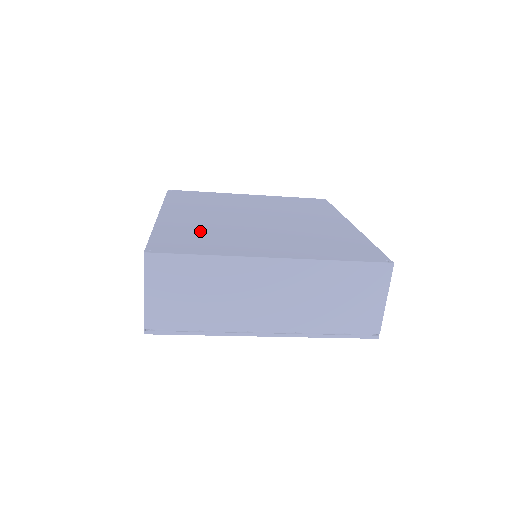
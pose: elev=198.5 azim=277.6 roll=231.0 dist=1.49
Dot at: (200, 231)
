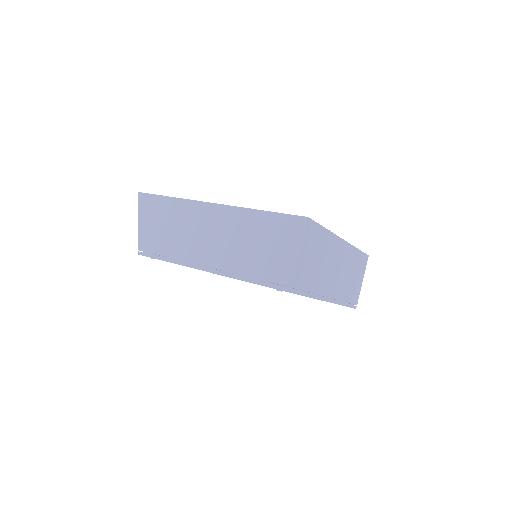
Dot at: occluded
